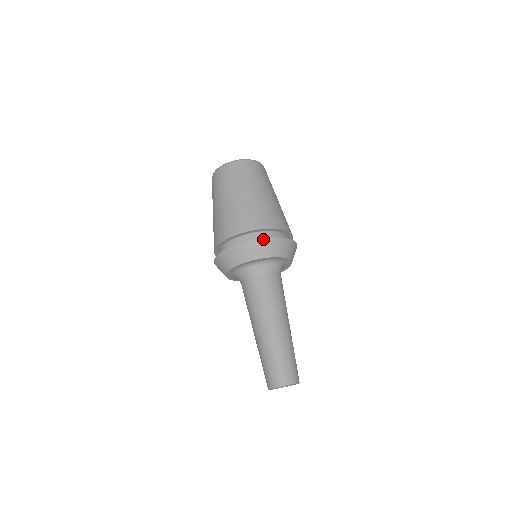
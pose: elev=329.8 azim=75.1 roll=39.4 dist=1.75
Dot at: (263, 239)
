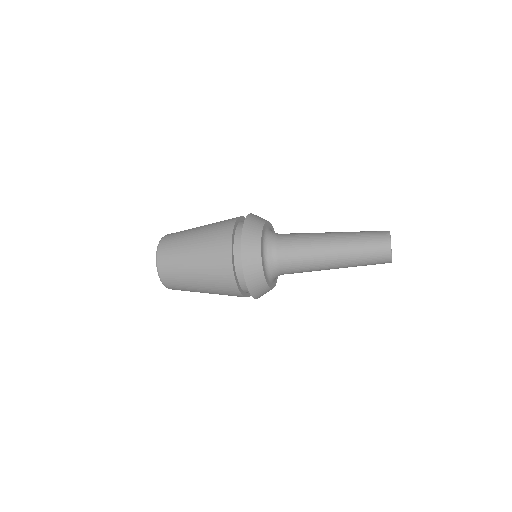
Dot at: (250, 214)
